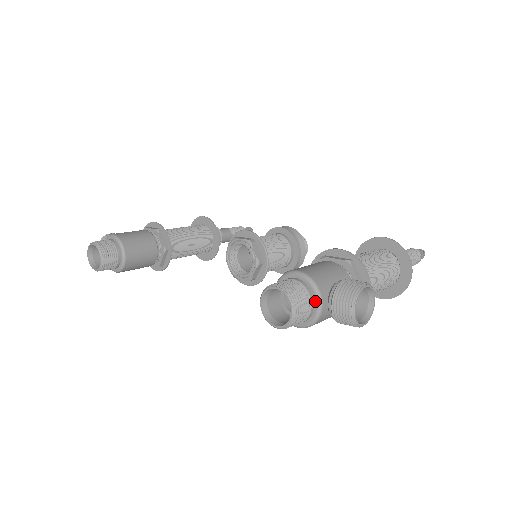
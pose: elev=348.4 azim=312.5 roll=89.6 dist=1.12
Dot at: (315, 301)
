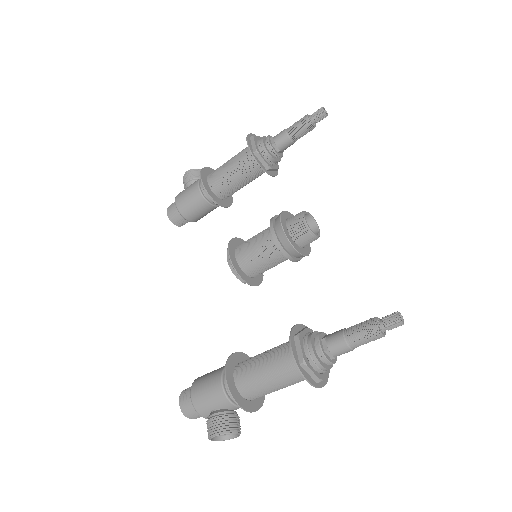
Dot at: (203, 415)
